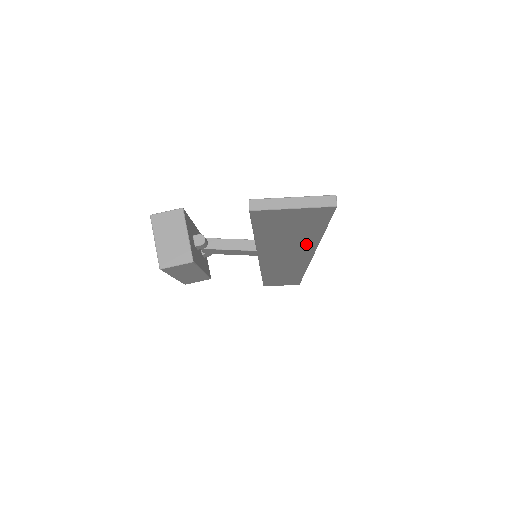
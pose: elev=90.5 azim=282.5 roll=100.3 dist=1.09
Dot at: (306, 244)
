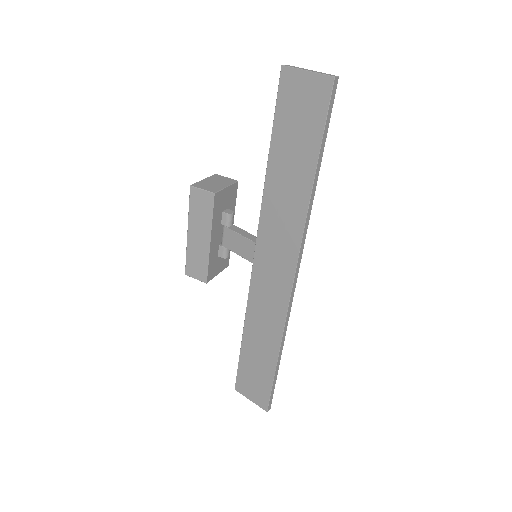
Dot at: (301, 195)
